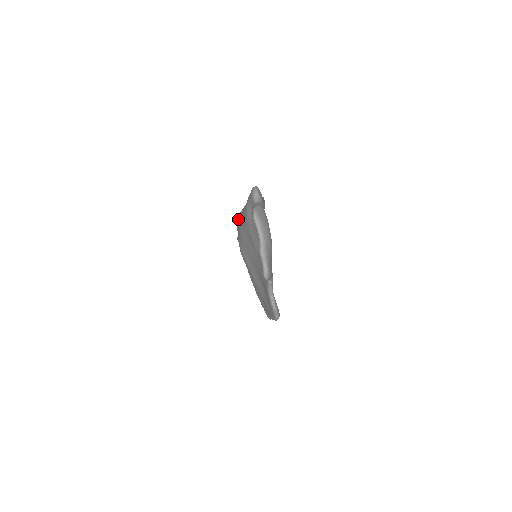
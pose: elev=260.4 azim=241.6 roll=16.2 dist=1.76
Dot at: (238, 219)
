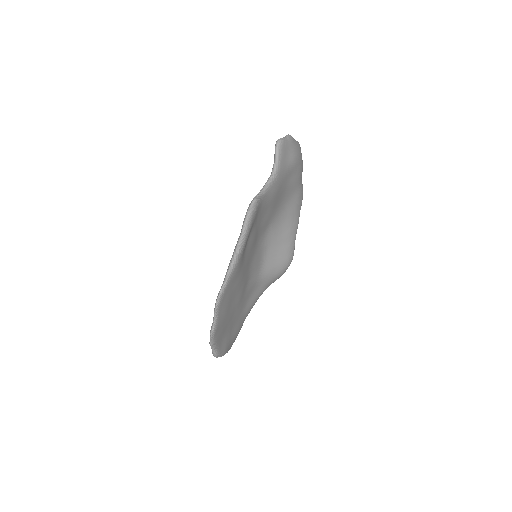
Dot at: occluded
